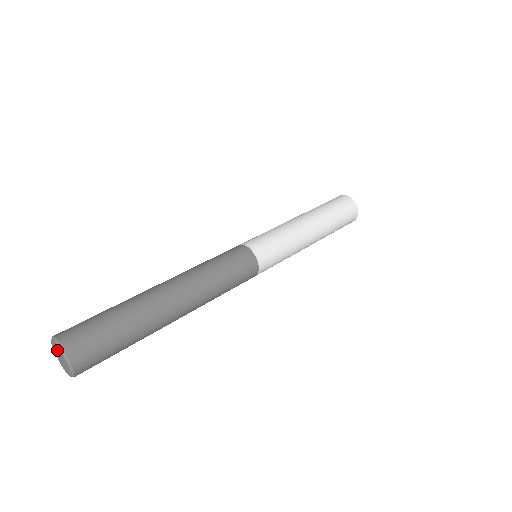
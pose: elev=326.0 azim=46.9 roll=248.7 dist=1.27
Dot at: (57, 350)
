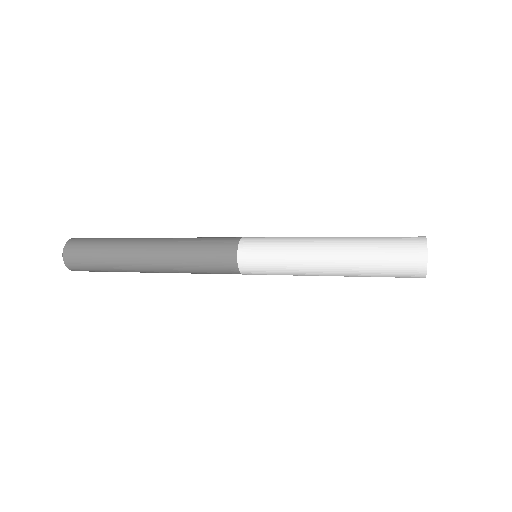
Dot at: occluded
